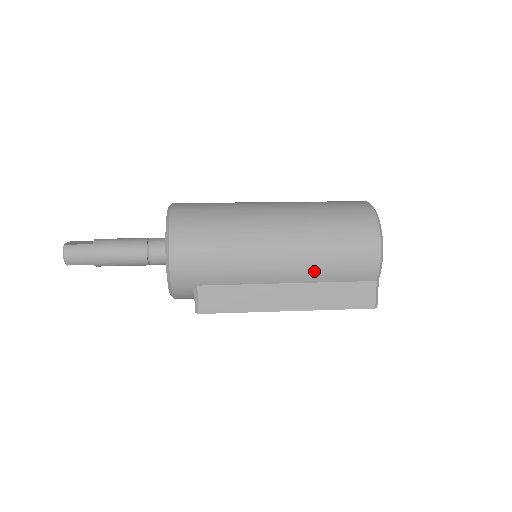
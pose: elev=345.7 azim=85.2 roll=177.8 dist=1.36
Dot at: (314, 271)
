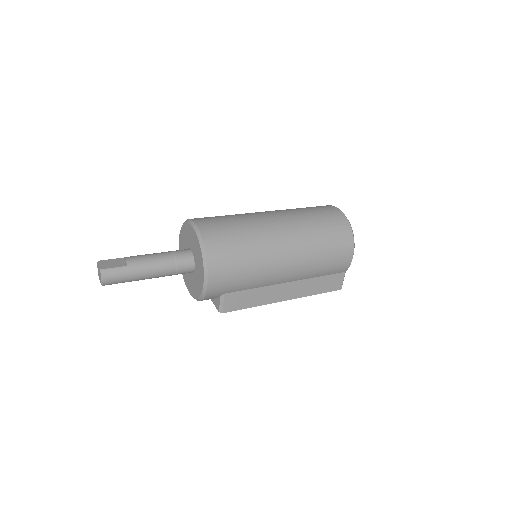
Dot at: (309, 273)
